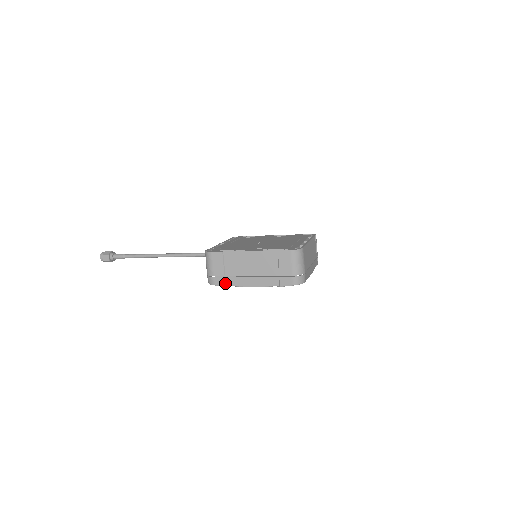
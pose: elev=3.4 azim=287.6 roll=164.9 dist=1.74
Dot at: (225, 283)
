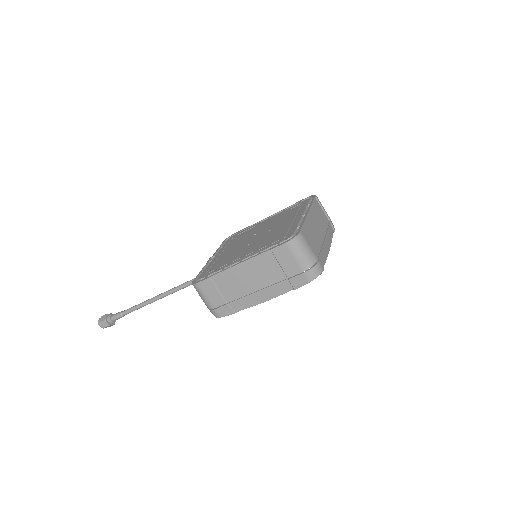
Dot at: (231, 310)
